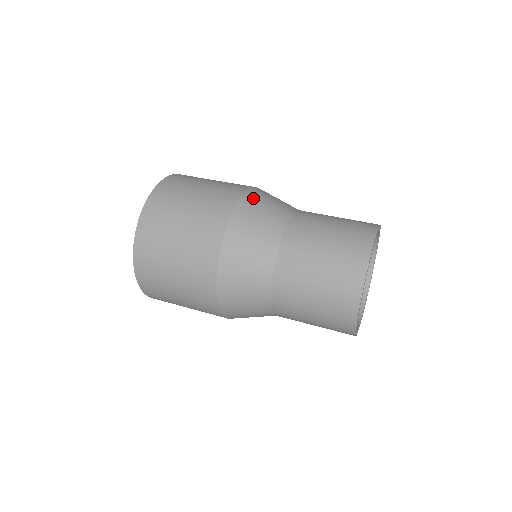
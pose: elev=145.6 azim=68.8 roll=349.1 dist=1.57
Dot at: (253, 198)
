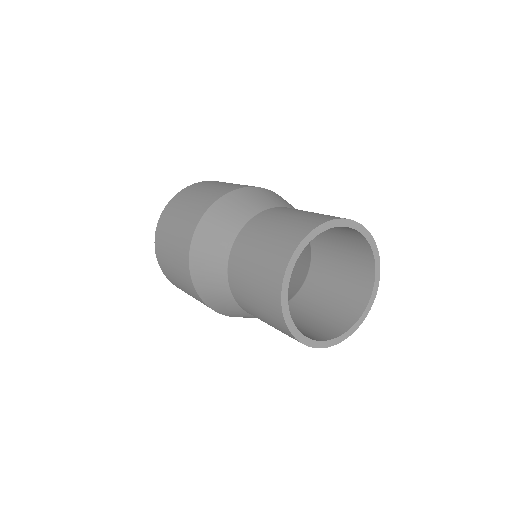
Dot at: (270, 192)
